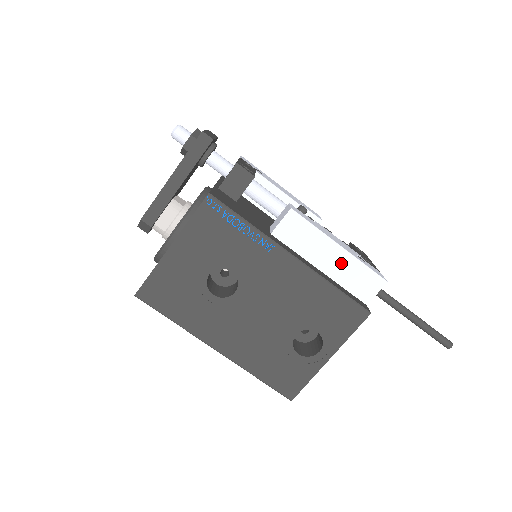
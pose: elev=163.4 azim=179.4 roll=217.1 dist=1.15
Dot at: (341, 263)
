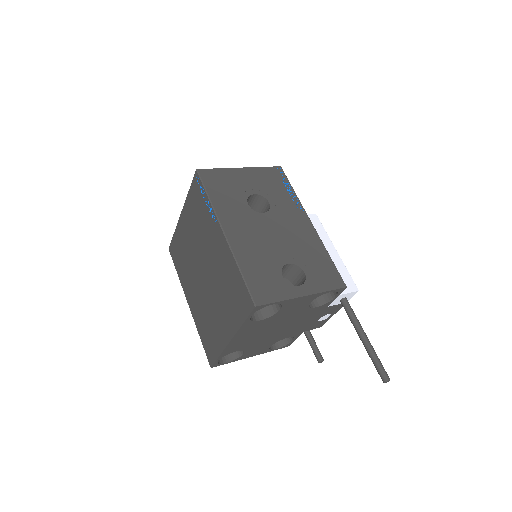
Dot at: (333, 259)
